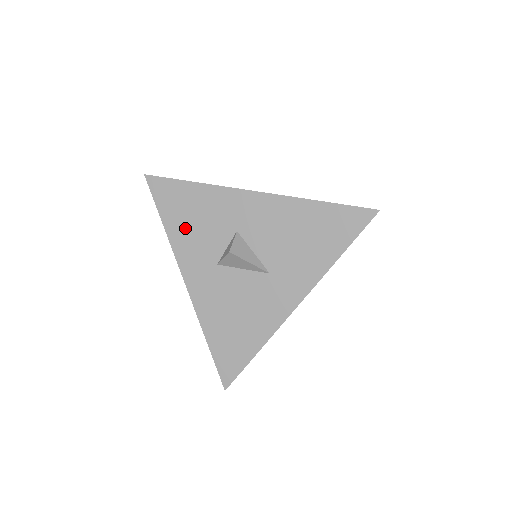
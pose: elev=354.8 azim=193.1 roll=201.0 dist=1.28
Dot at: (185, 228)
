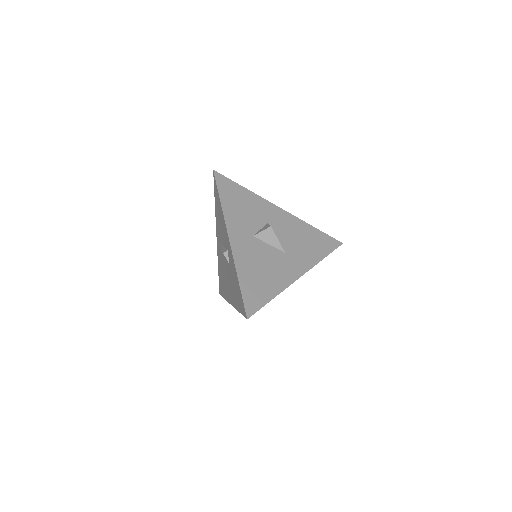
Dot at: (235, 208)
